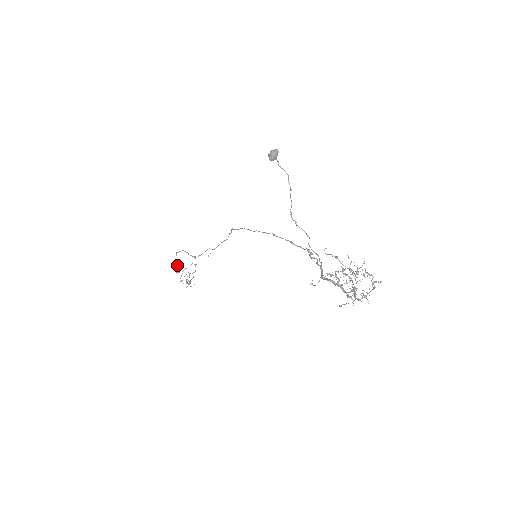
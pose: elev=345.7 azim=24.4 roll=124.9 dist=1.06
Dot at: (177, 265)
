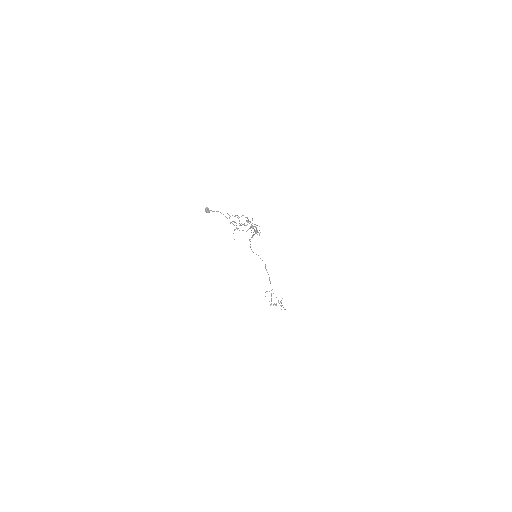
Dot at: occluded
